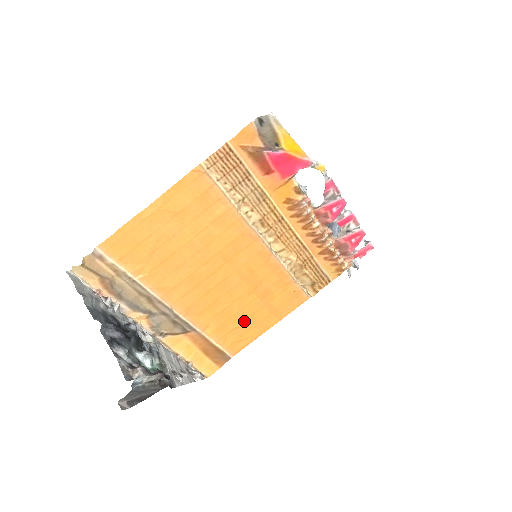
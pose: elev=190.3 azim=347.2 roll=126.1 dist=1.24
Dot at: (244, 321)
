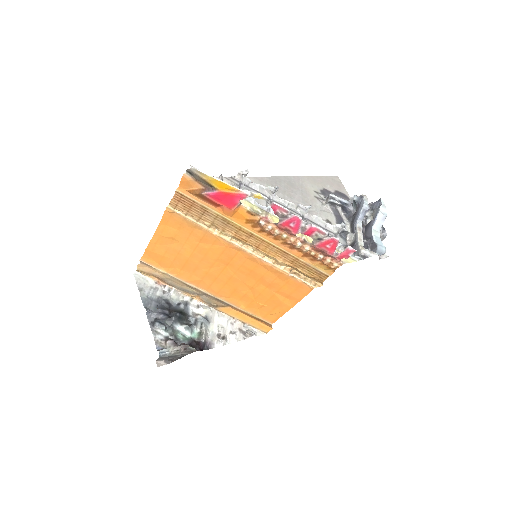
Dot at: (266, 302)
